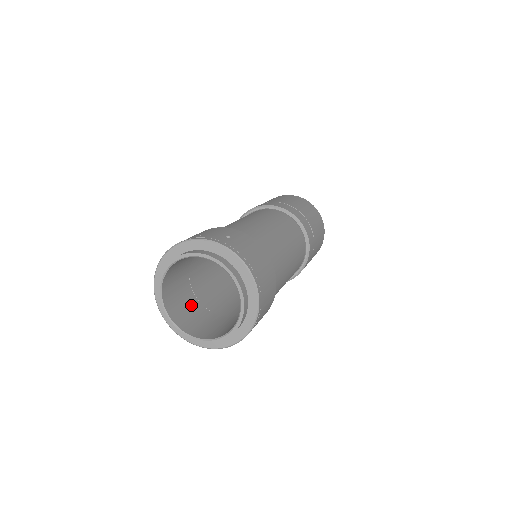
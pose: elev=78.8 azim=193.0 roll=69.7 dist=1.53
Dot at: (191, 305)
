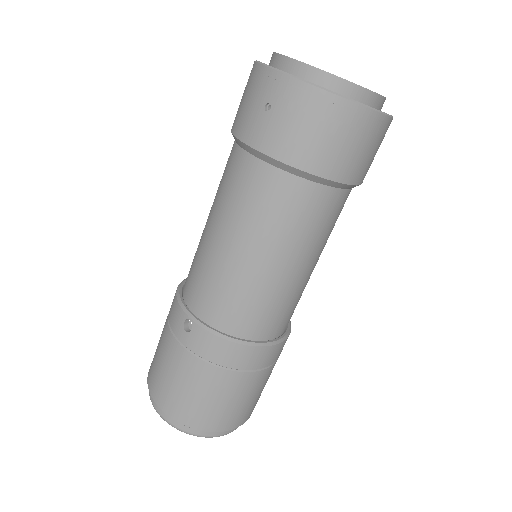
Dot at: occluded
